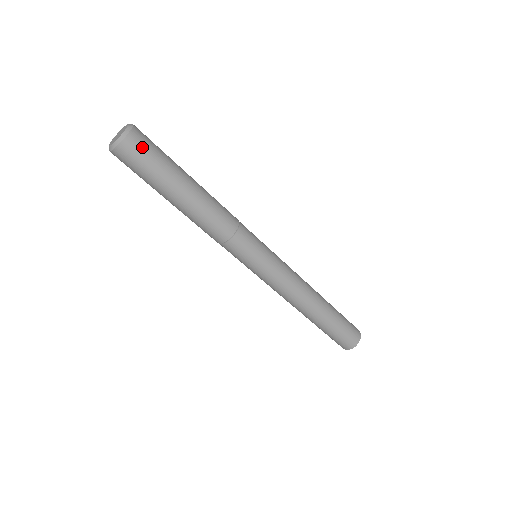
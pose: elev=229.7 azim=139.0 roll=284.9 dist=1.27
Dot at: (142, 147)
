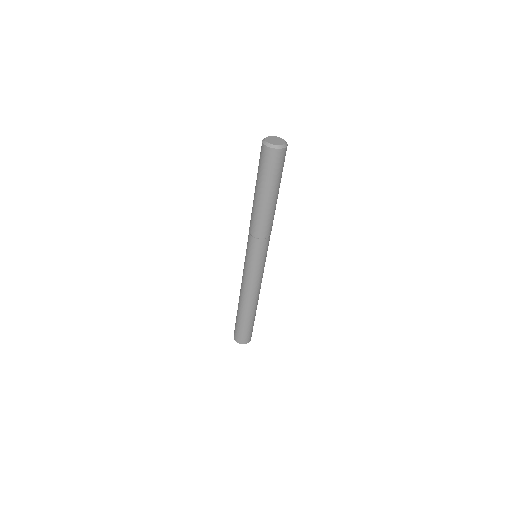
Dot at: (283, 159)
